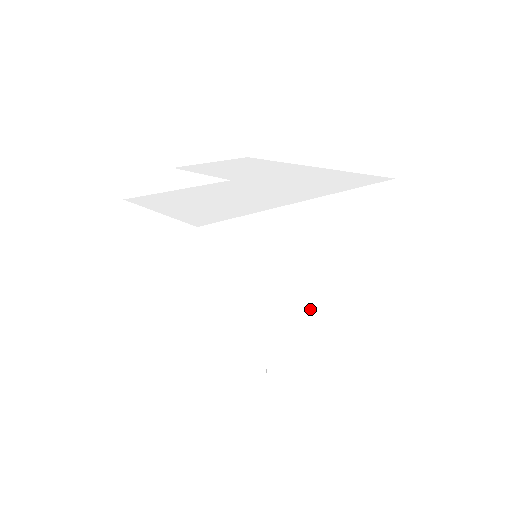
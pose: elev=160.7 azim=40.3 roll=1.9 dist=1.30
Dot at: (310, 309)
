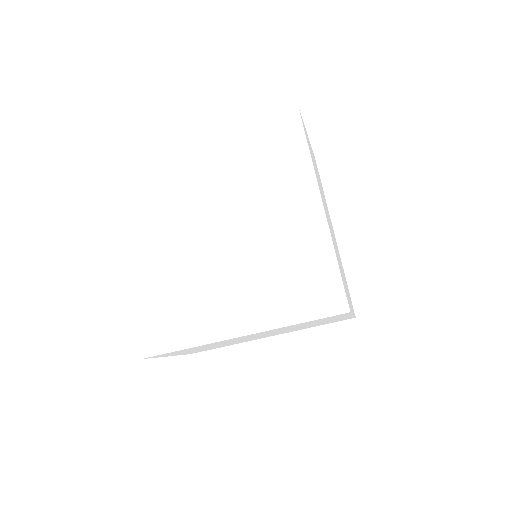
Dot at: occluded
